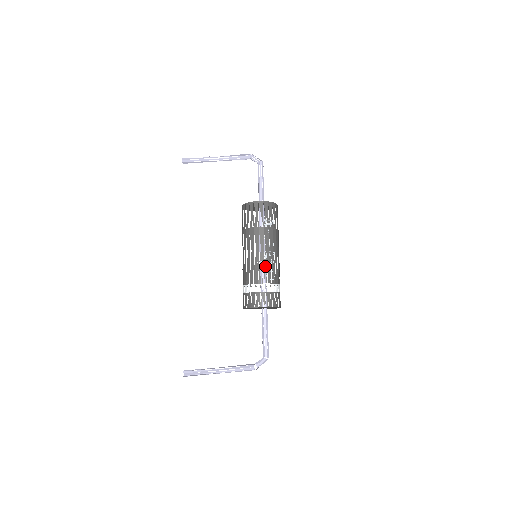
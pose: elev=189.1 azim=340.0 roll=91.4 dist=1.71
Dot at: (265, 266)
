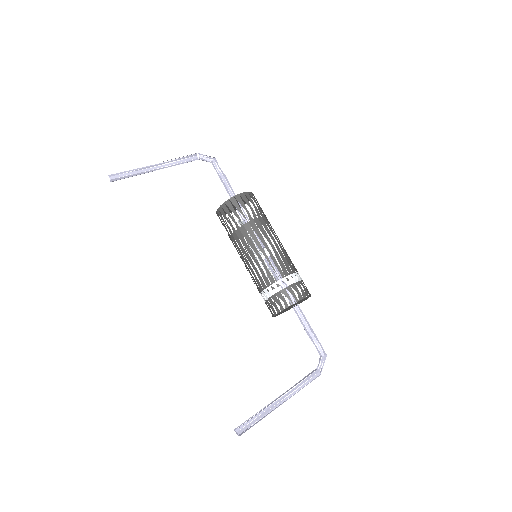
Dot at: (273, 262)
